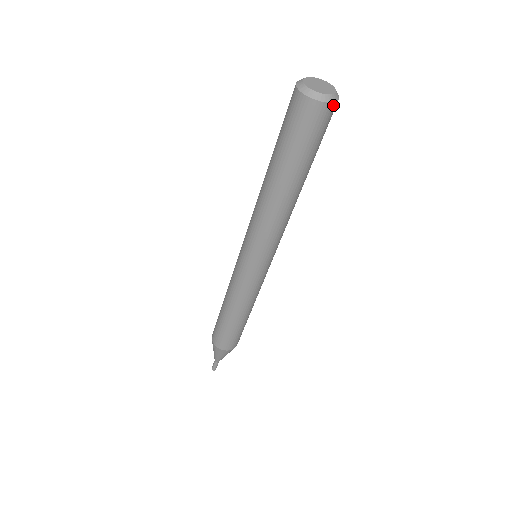
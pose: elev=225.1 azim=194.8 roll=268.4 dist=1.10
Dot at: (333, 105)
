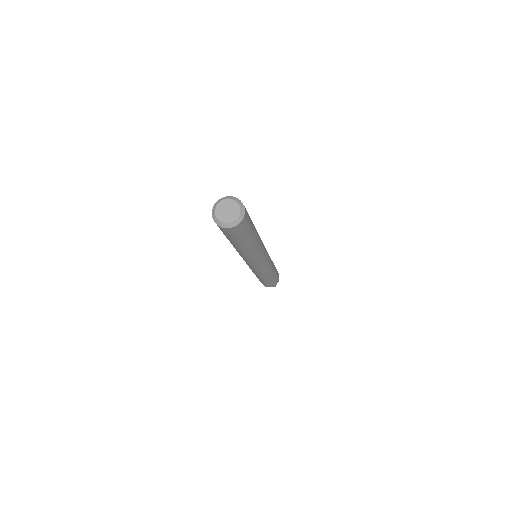
Dot at: (237, 226)
